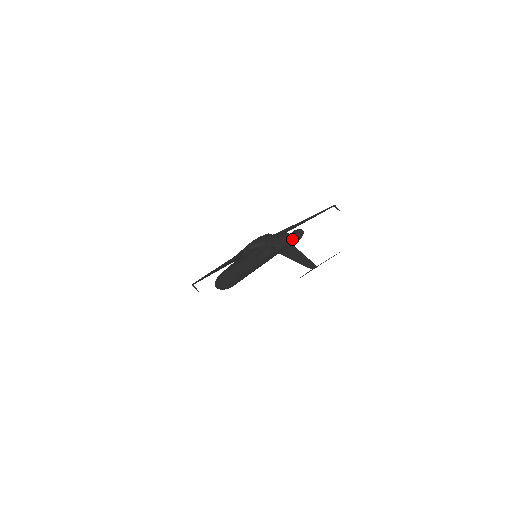
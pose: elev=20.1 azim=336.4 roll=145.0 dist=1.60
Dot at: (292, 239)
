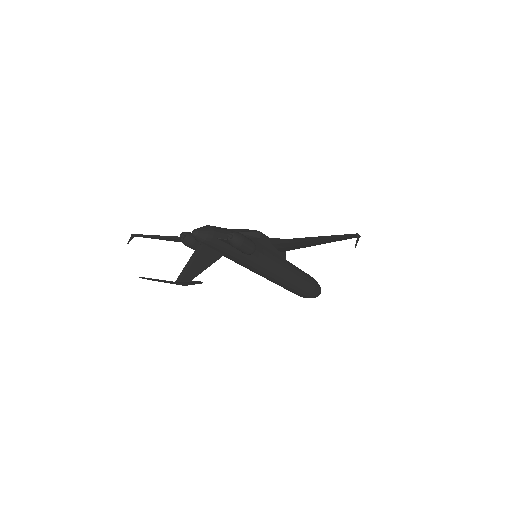
Dot at: (192, 234)
